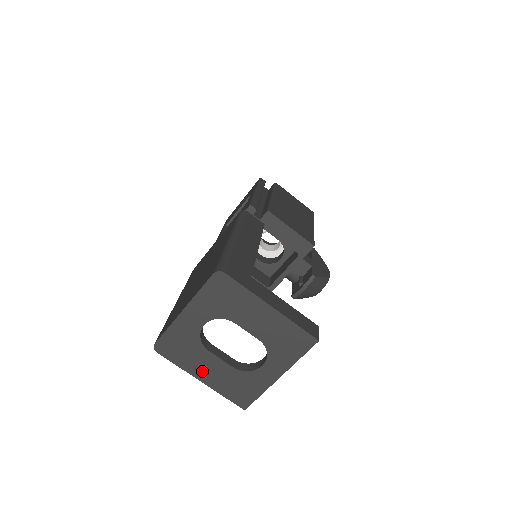
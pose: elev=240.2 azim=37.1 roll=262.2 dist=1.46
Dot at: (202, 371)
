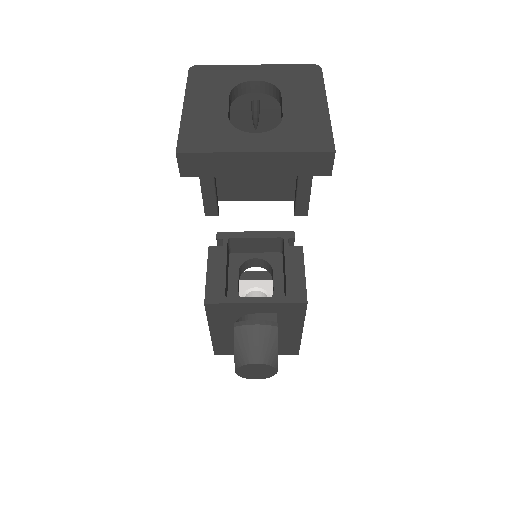
Dot at: (198, 102)
